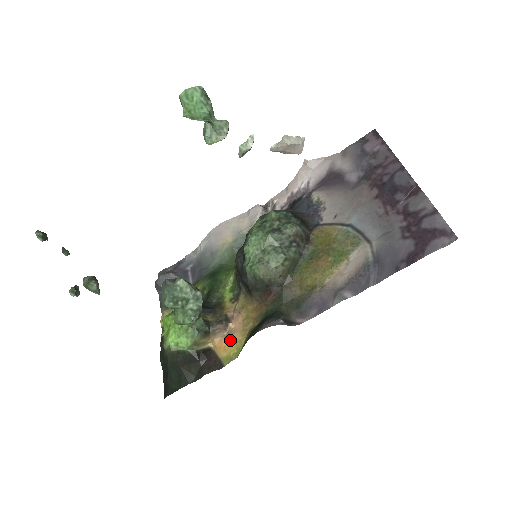
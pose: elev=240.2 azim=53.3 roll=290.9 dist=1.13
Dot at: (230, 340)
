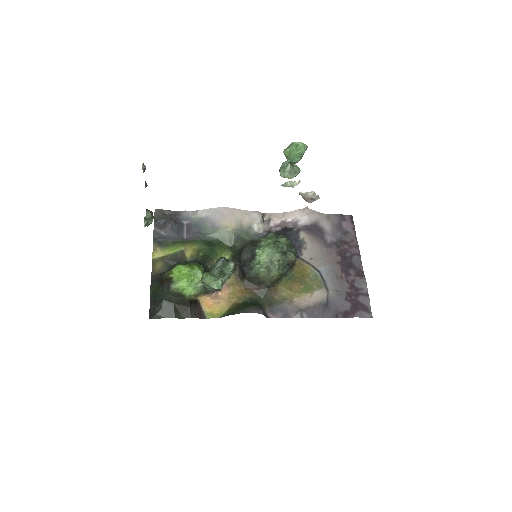
Dot at: (216, 303)
